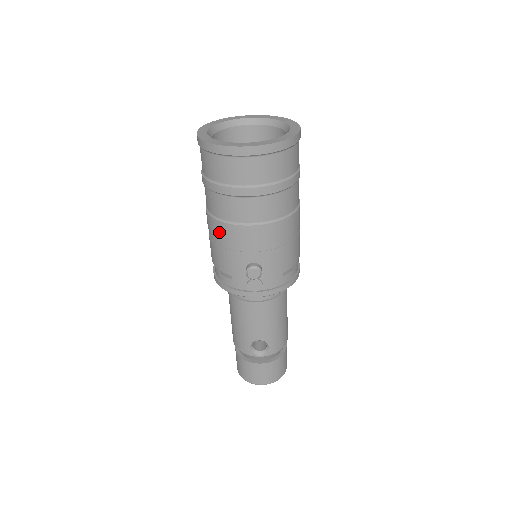
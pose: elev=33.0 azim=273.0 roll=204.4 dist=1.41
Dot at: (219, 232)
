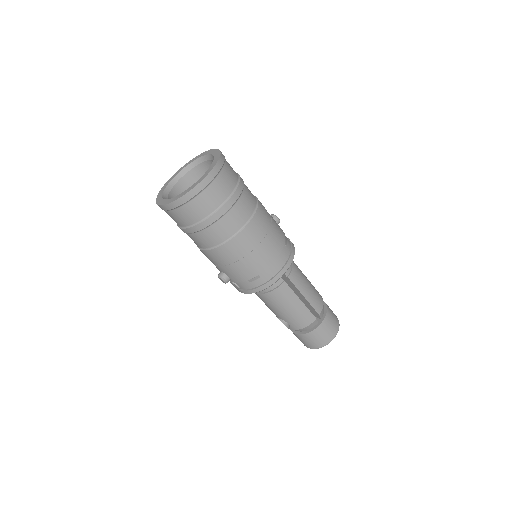
Dot at: occluded
